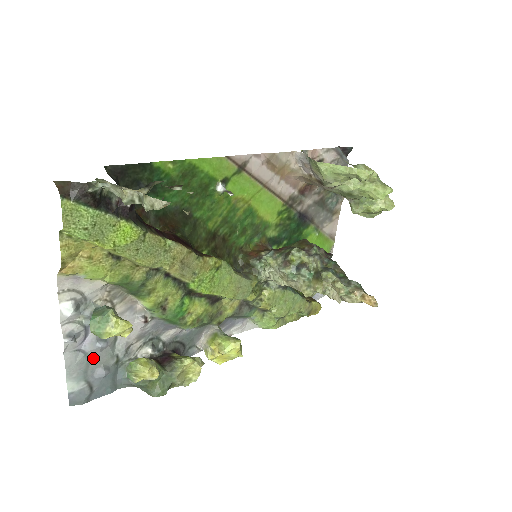
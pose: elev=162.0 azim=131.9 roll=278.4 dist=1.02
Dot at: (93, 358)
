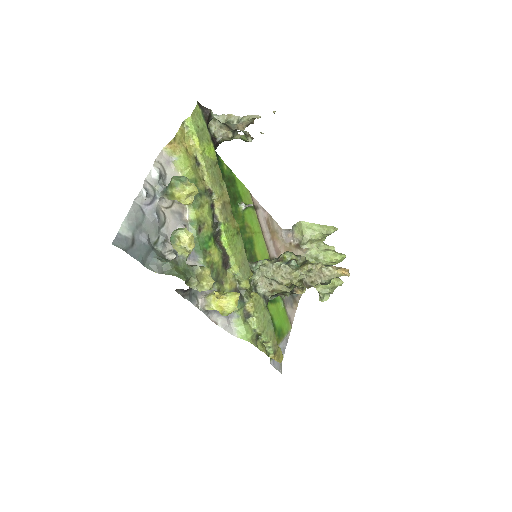
Dot at: (146, 223)
